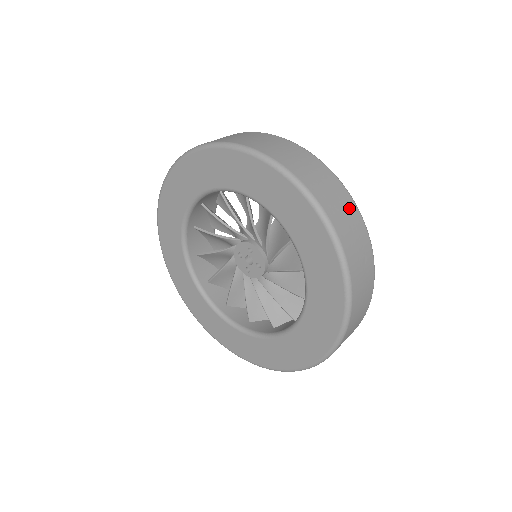
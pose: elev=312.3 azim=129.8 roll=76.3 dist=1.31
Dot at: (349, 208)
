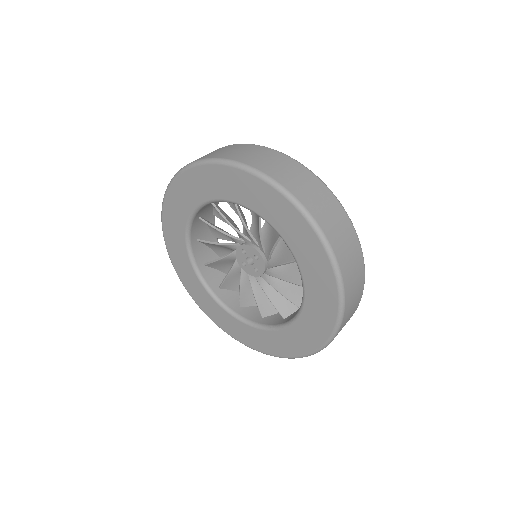
Dot at: (359, 294)
